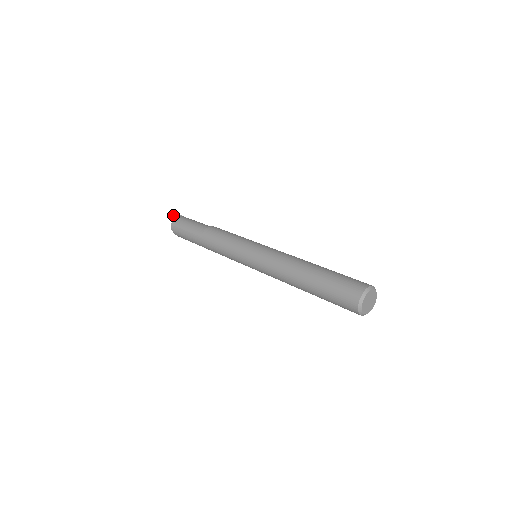
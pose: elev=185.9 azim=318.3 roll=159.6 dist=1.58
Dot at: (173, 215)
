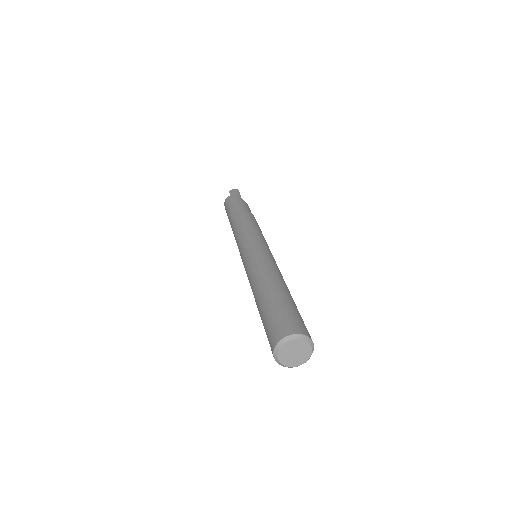
Dot at: (233, 191)
